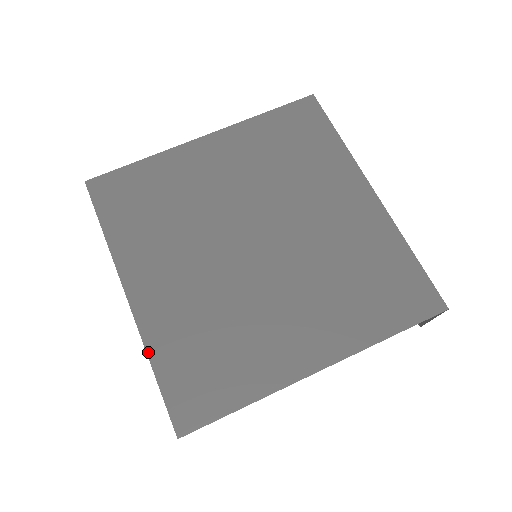
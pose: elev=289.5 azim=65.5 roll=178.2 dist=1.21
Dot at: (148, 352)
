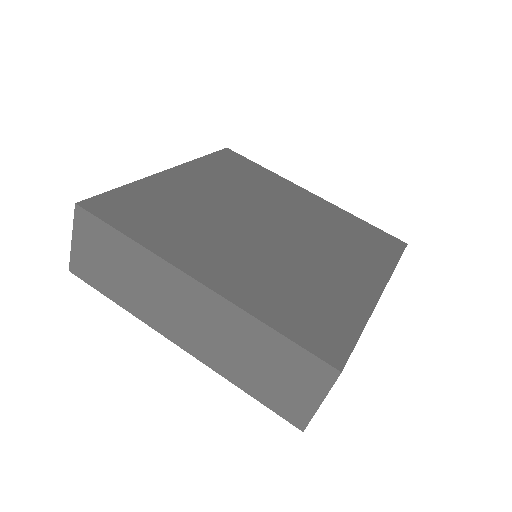
Dot at: (256, 316)
